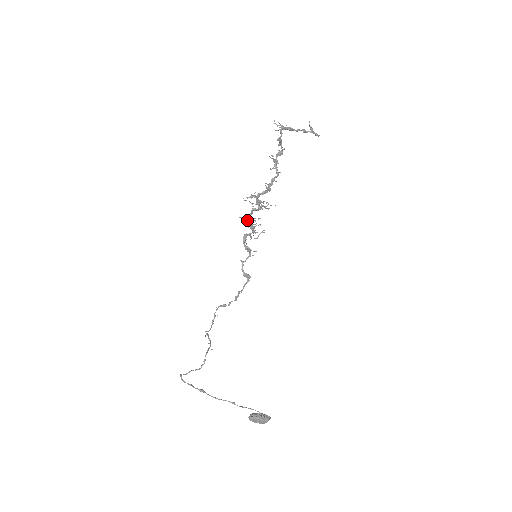
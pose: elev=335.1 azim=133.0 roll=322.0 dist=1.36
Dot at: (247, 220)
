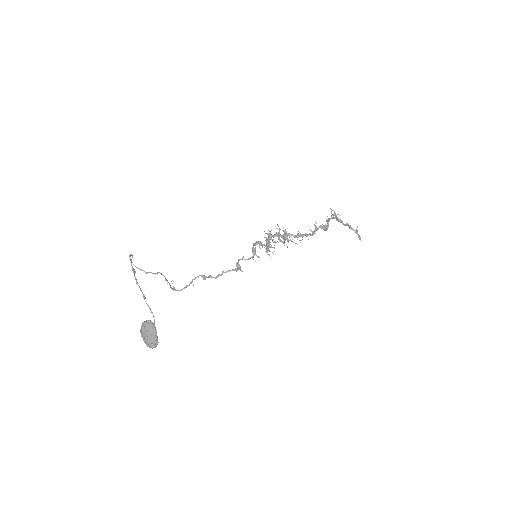
Dot at: (268, 234)
